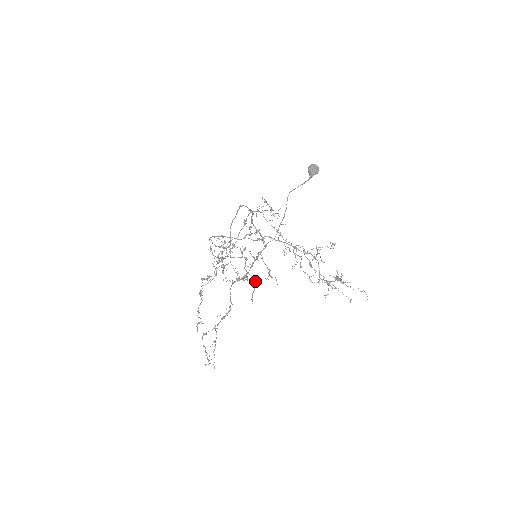
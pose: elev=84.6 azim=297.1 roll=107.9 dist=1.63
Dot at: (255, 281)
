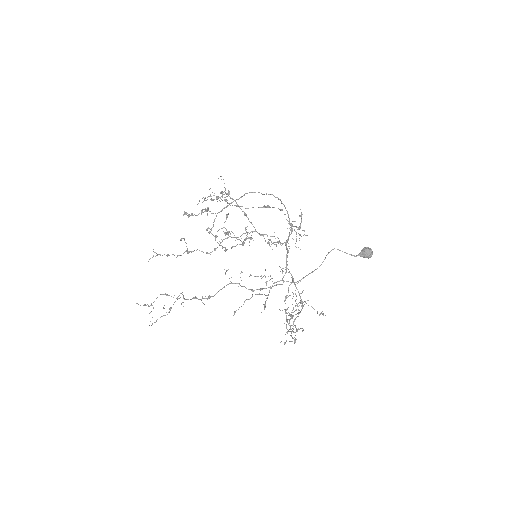
Dot at: occluded
